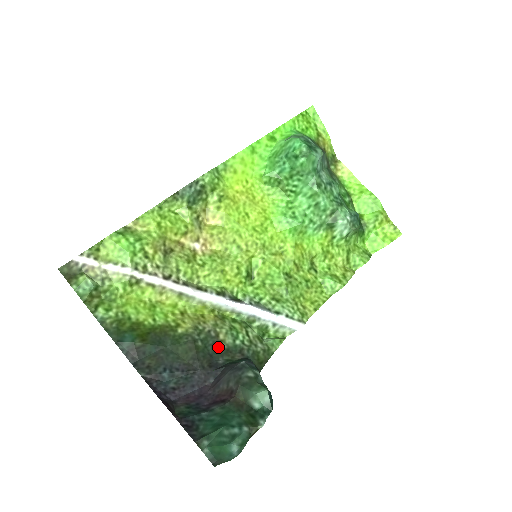
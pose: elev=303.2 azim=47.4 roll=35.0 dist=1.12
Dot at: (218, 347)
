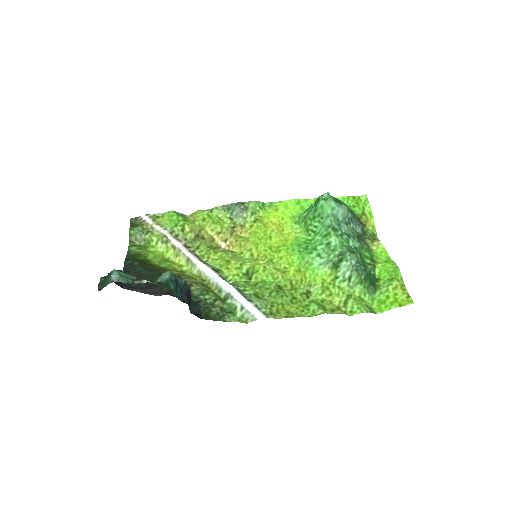
Dot at: occluded
